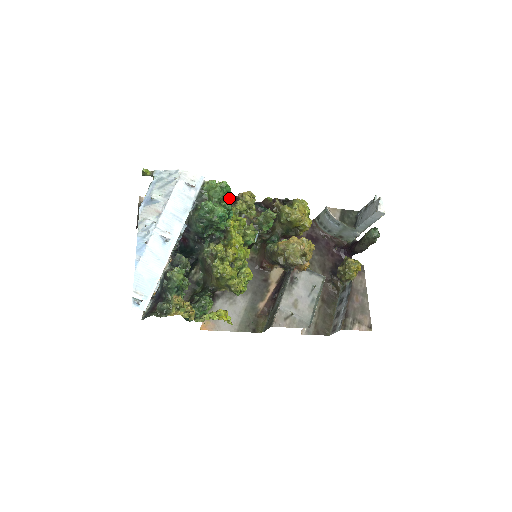
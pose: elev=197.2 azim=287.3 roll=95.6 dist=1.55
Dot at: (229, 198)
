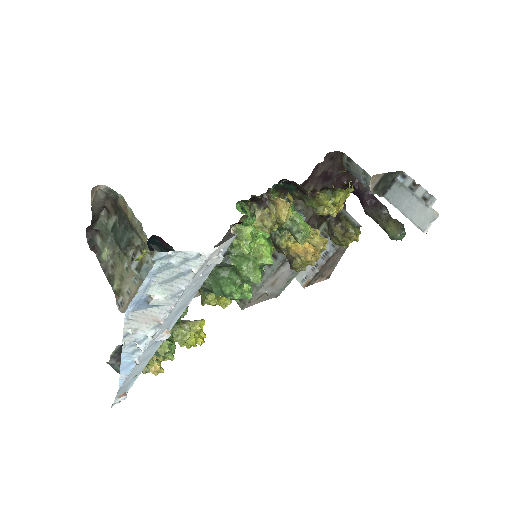
Dot at: occluded
